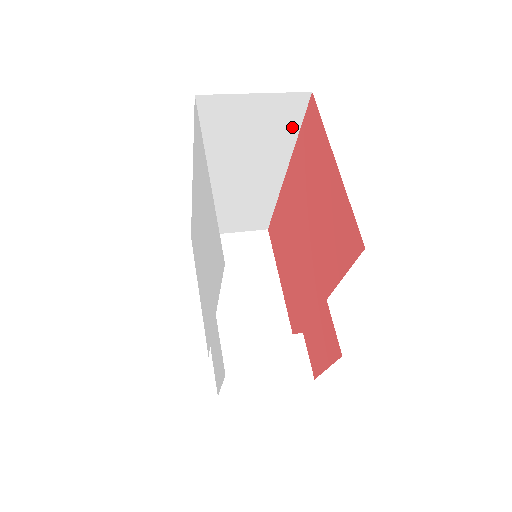
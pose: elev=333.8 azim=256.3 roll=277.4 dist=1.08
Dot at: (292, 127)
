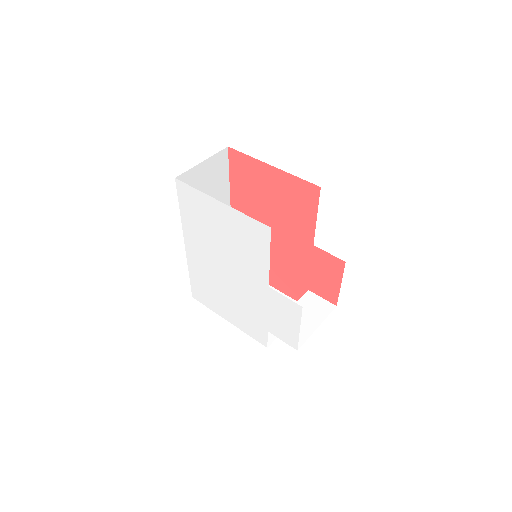
Dot at: (225, 175)
